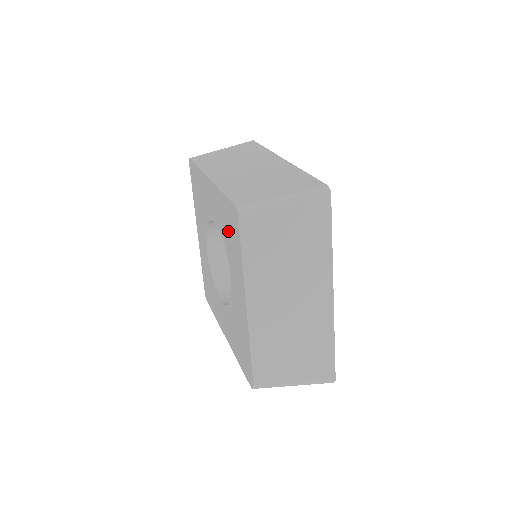
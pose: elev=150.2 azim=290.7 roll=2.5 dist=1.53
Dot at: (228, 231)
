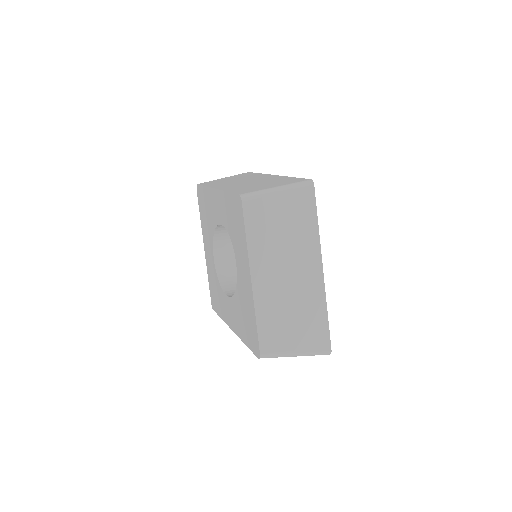
Dot at: (233, 222)
